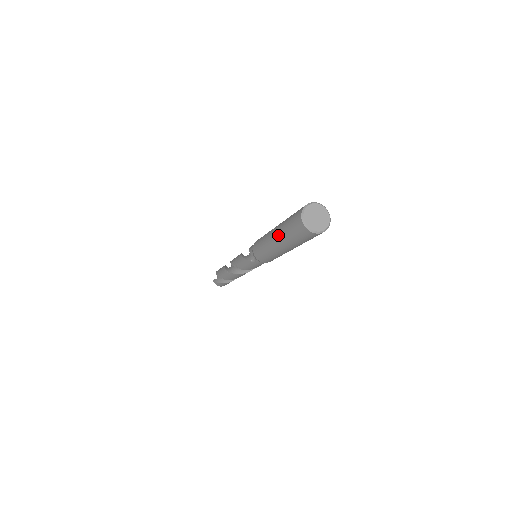
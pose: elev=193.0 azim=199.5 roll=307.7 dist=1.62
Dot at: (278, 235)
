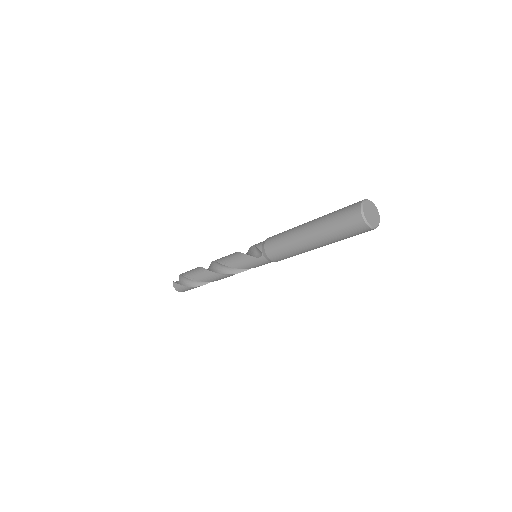
Dot at: (316, 225)
